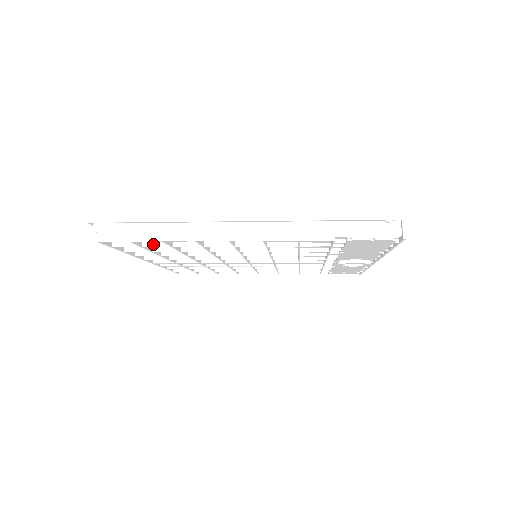
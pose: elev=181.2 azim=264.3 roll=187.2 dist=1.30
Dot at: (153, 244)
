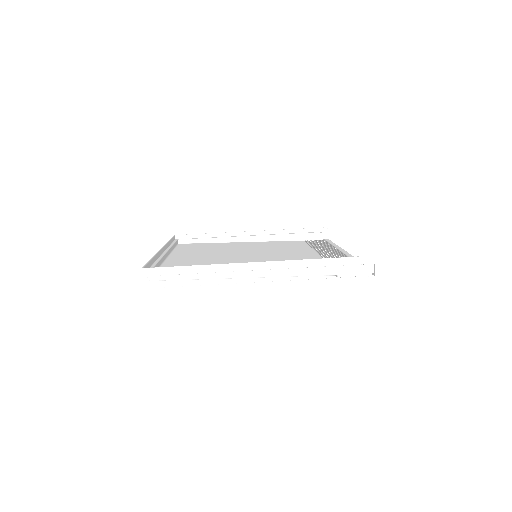
Dot at: occluded
